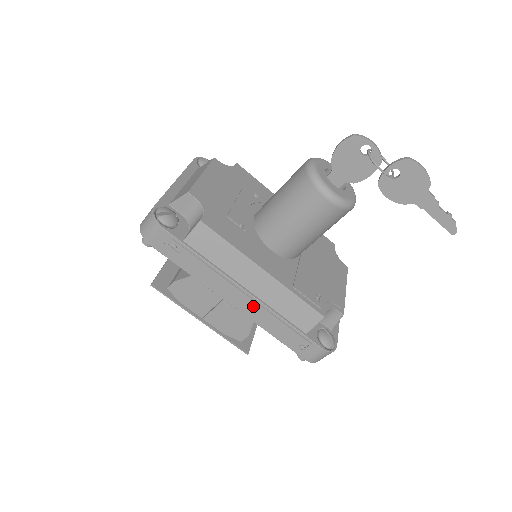
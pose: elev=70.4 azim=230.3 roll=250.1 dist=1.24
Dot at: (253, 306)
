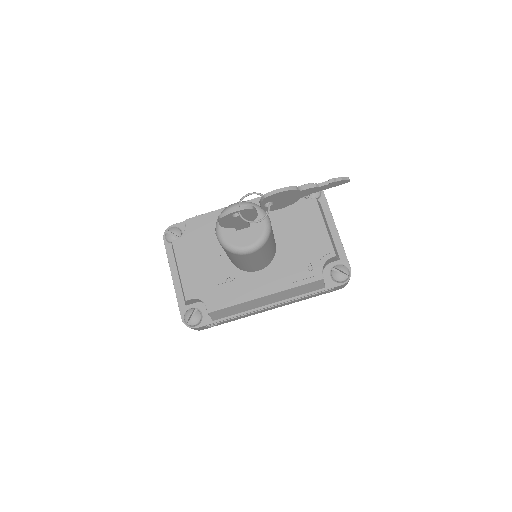
Dot at: (281, 305)
